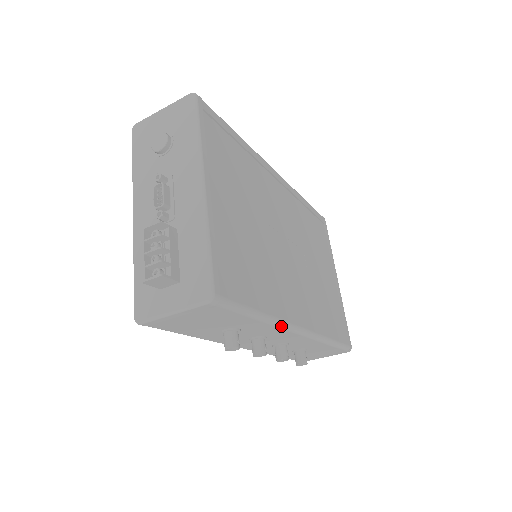
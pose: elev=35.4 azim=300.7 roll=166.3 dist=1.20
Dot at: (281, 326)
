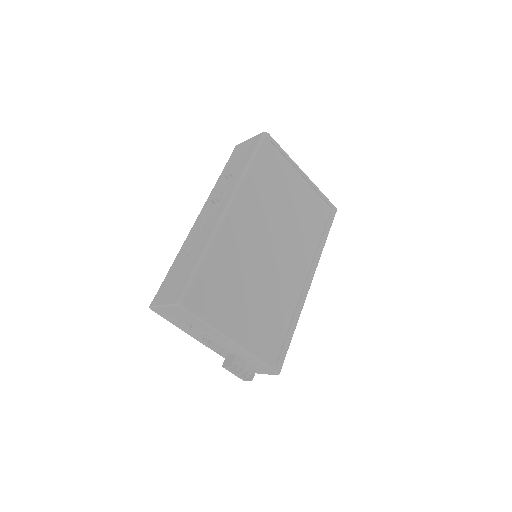
Dot at: occluded
